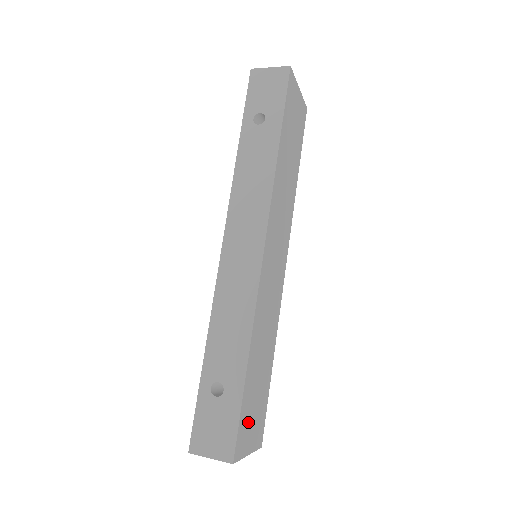
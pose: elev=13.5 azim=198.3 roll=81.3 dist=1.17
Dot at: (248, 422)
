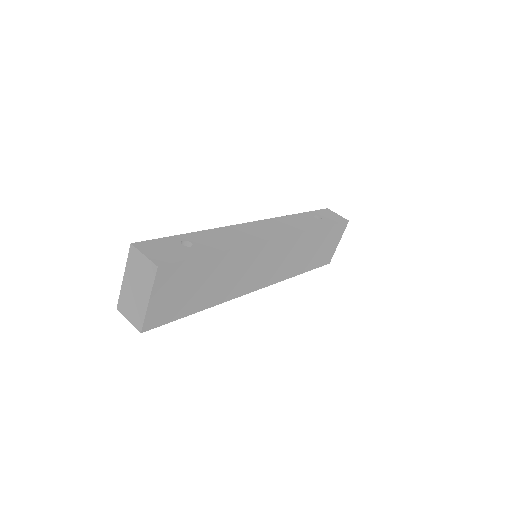
Dot at: (177, 282)
